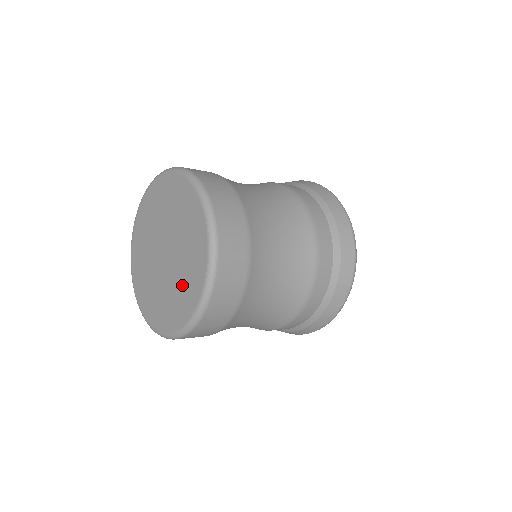
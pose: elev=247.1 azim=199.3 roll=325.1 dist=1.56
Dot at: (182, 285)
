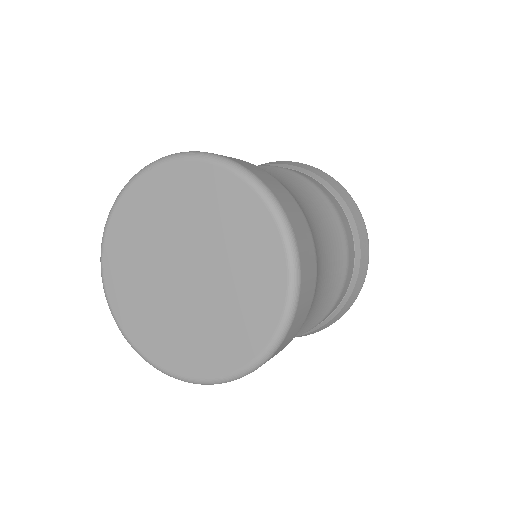
Dot at: (236, 311)
